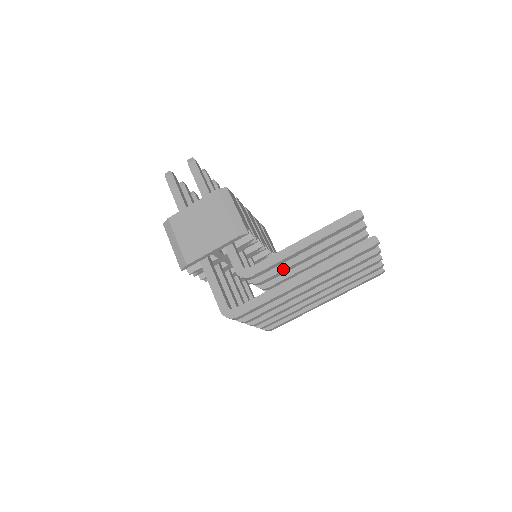
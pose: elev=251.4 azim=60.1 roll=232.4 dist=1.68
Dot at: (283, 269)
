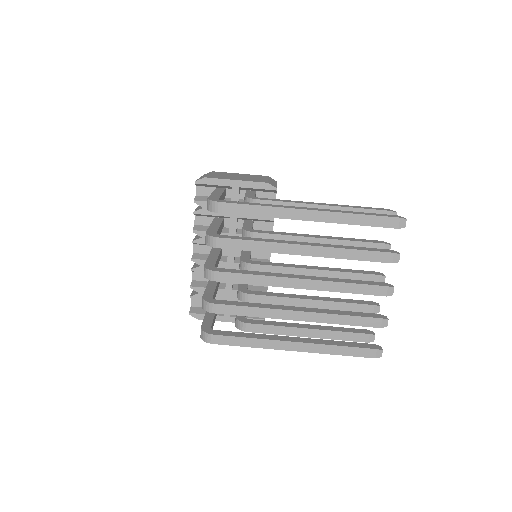
Dot at: (286, 234)
